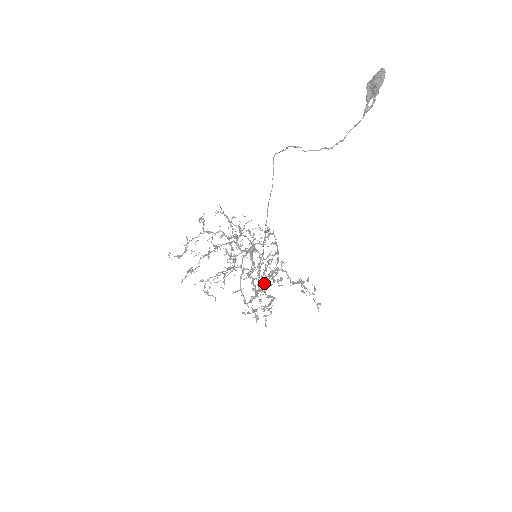
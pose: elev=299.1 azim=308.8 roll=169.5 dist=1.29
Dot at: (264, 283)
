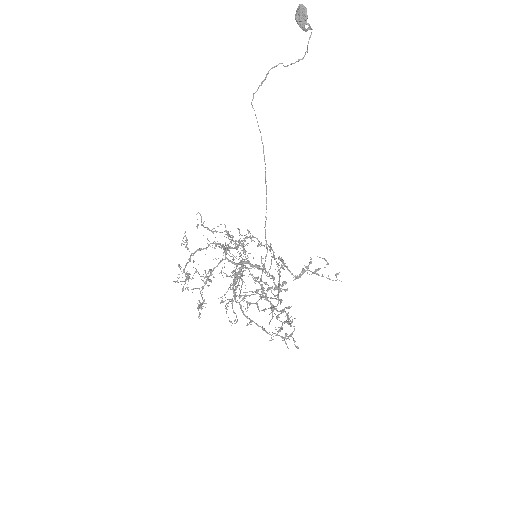
Dot at: (269, 301)
